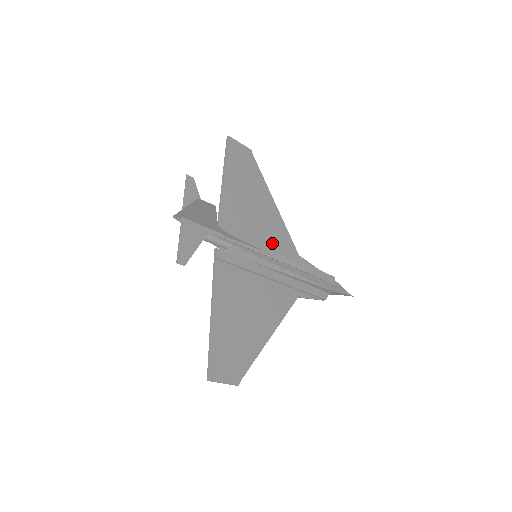
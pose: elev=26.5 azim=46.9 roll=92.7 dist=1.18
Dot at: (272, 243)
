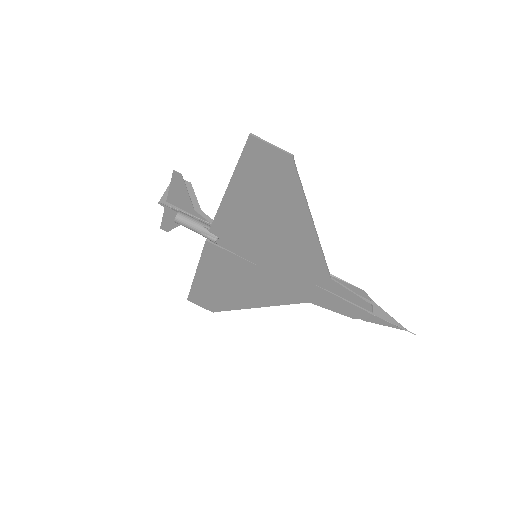
Dot at: (270, 282)
